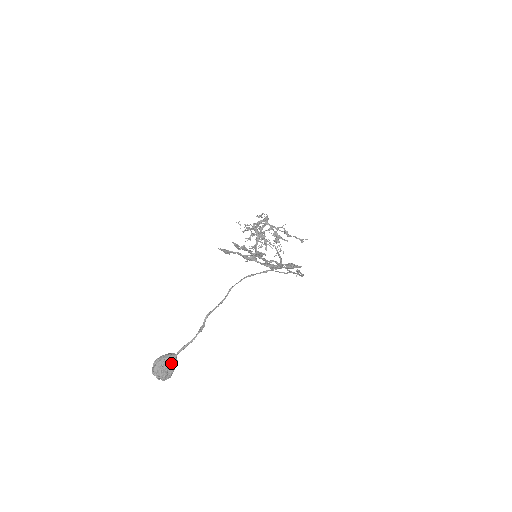
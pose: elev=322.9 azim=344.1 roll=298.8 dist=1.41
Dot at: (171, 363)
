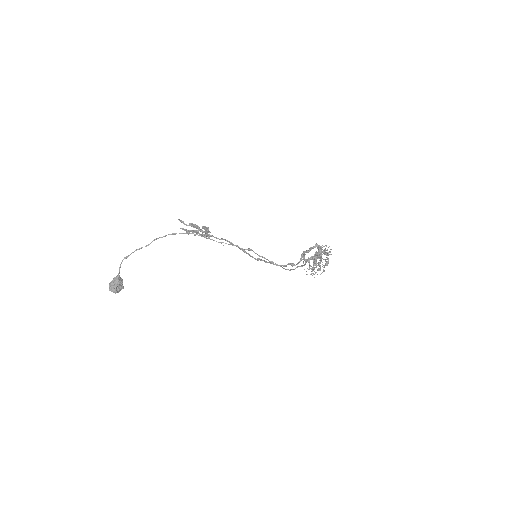
Dot at: (115, 280)
